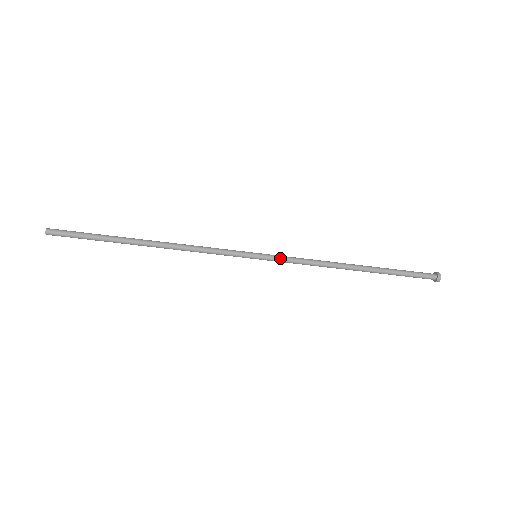
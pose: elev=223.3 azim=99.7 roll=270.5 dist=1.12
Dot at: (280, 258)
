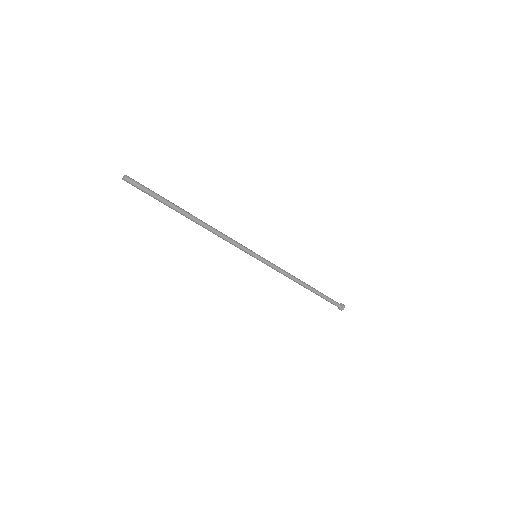
Dot at: (269, 265)
